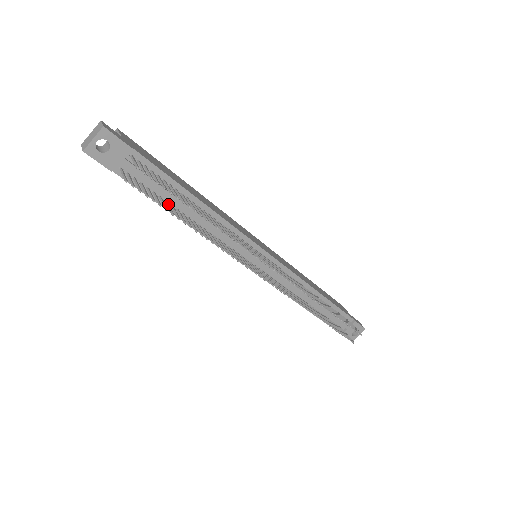
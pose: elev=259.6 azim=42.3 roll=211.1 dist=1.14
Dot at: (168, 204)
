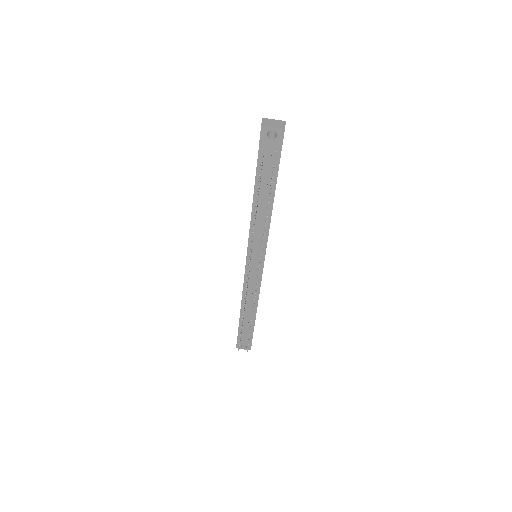
Dot at: occluded
